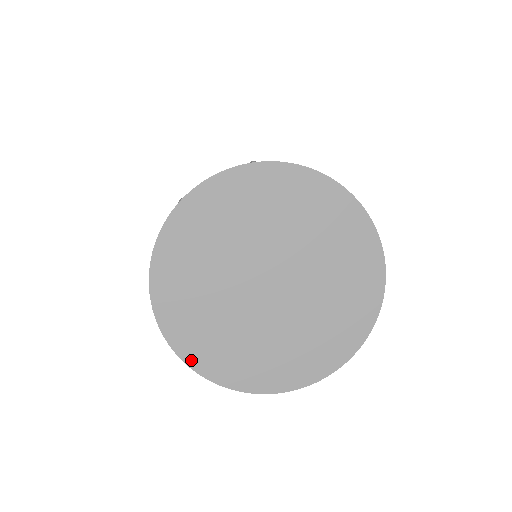
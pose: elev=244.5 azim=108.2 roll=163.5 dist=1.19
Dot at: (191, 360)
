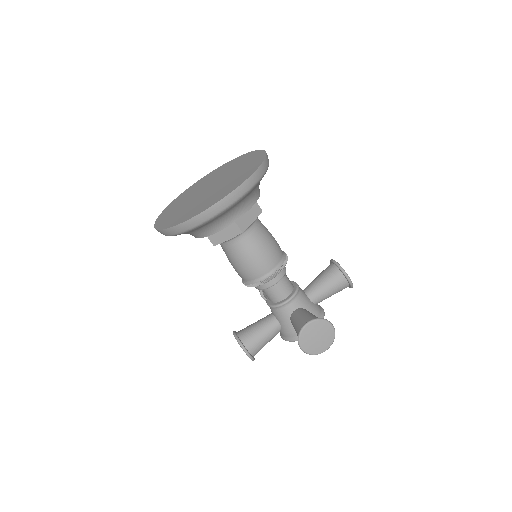
Dot at: (192, 216)
